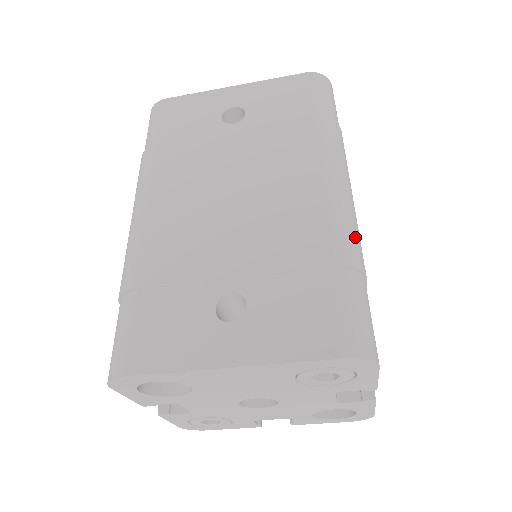
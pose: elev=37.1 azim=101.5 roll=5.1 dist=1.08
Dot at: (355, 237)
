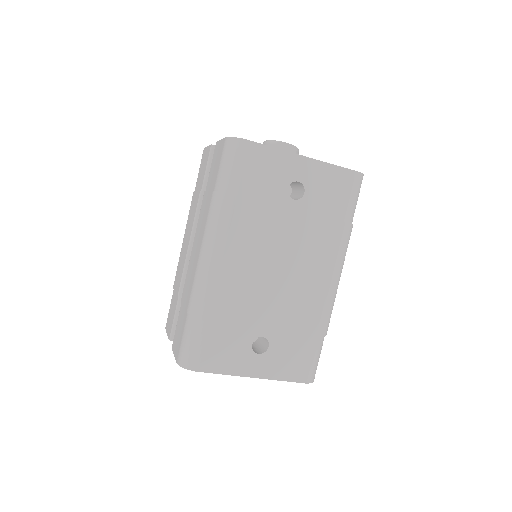
Dot at: occluded
